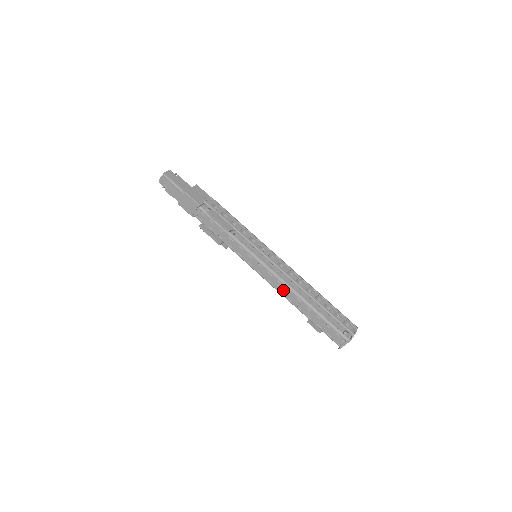
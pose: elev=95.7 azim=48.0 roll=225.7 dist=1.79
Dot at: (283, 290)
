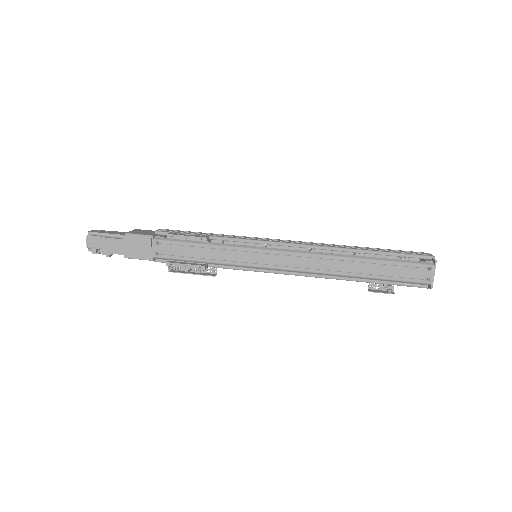
Dot at: (315, 264)
